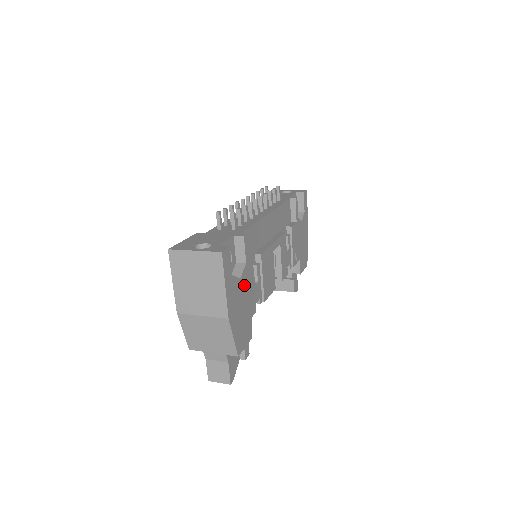
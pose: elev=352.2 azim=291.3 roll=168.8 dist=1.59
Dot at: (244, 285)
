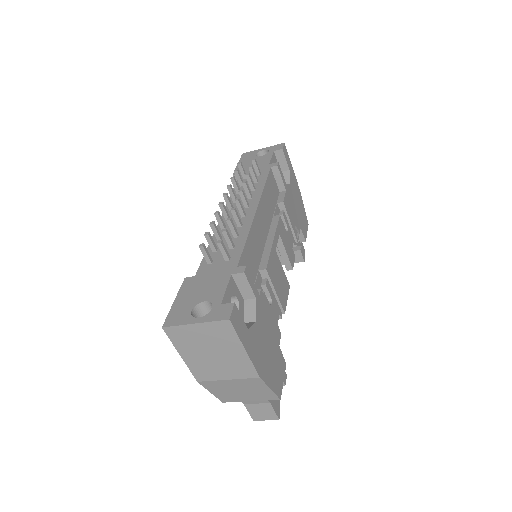
Dot at: (262, 323)
